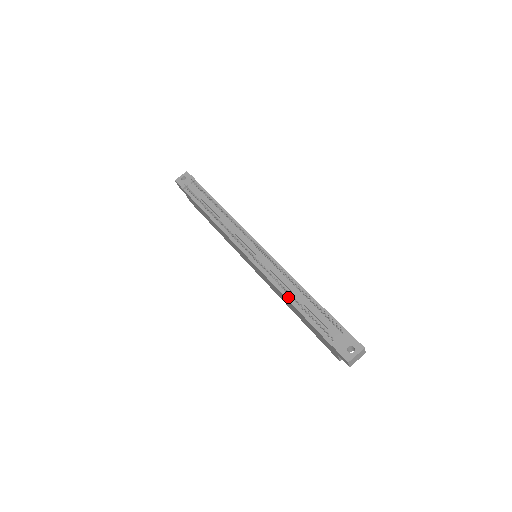
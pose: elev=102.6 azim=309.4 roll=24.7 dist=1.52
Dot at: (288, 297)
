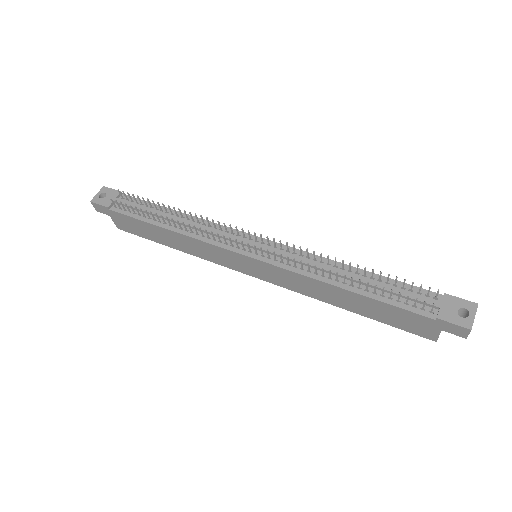
Dot at: (338, 284)
